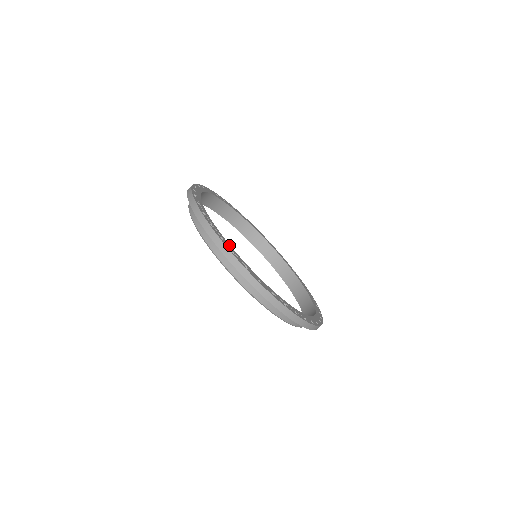
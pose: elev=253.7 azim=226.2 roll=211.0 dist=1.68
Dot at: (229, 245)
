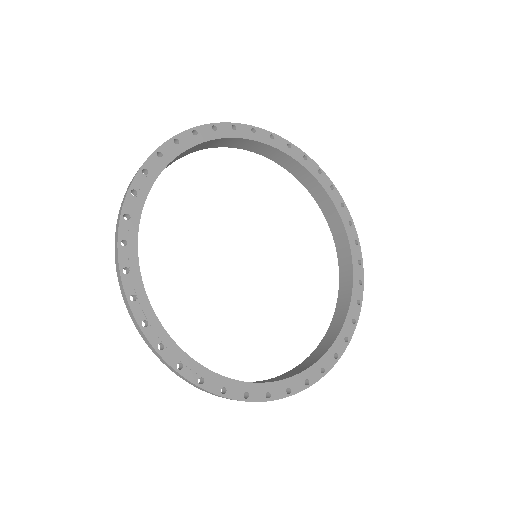
Dot at: (175, 348)
